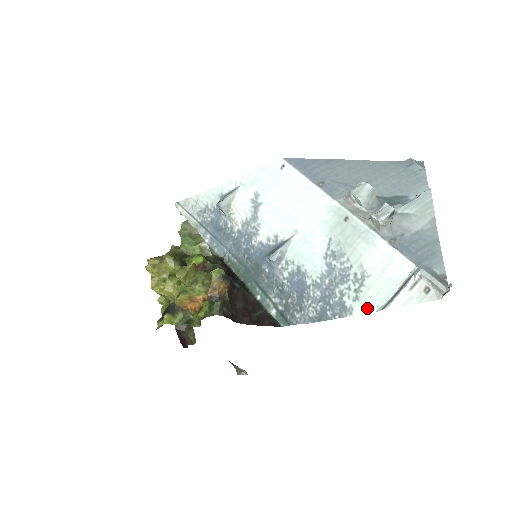
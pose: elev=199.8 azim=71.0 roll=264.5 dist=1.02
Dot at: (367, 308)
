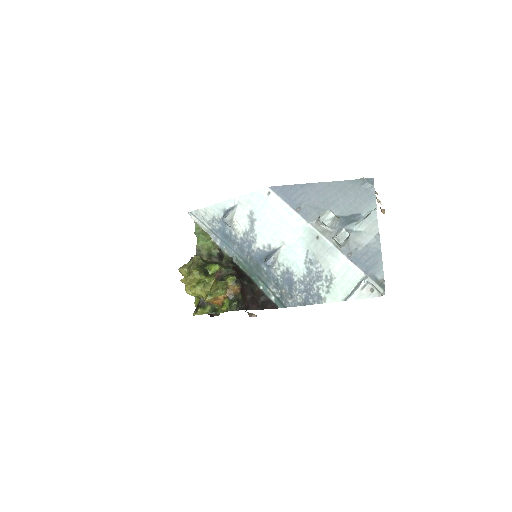
Dot at: (335, 299)
